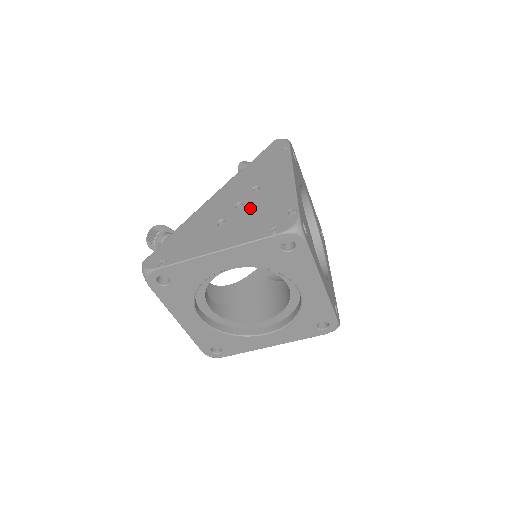
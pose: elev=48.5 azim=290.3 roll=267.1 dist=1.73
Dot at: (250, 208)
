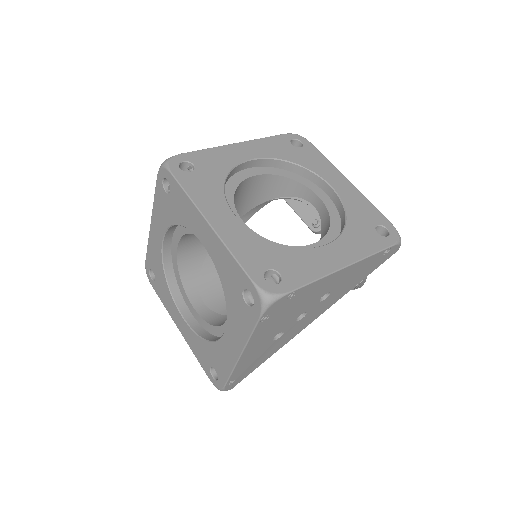
Dot at: occluded
